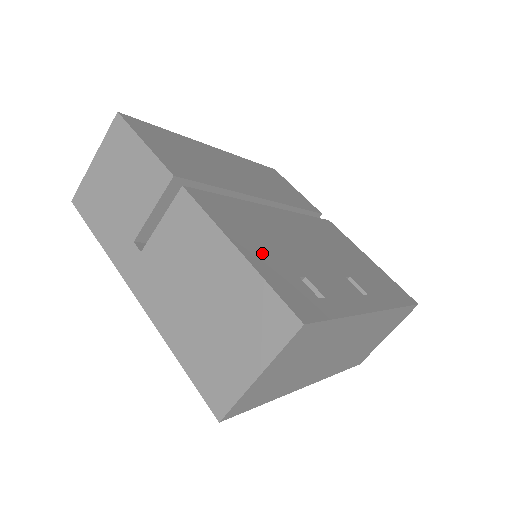
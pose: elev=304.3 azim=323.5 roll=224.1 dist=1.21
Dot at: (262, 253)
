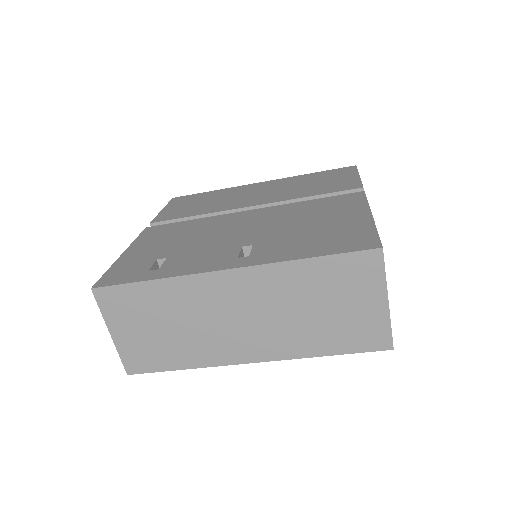
Dot at: (145, 251)
